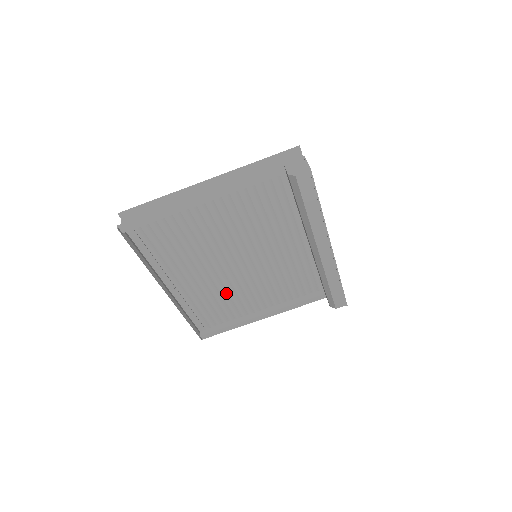
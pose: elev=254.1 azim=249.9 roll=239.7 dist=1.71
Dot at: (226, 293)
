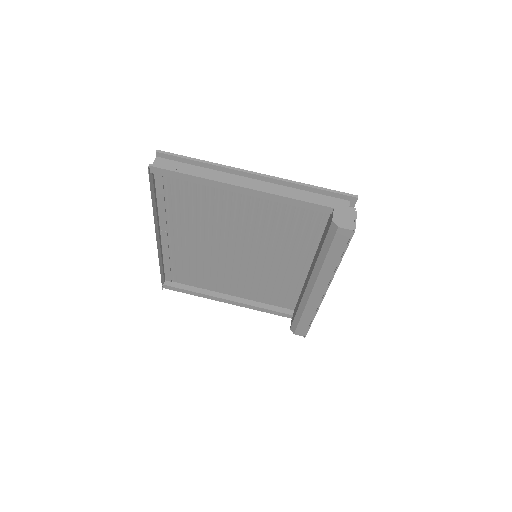
Dot at: (209, 266)
